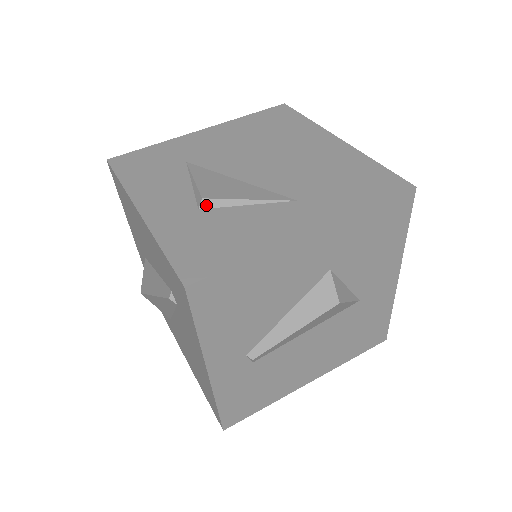
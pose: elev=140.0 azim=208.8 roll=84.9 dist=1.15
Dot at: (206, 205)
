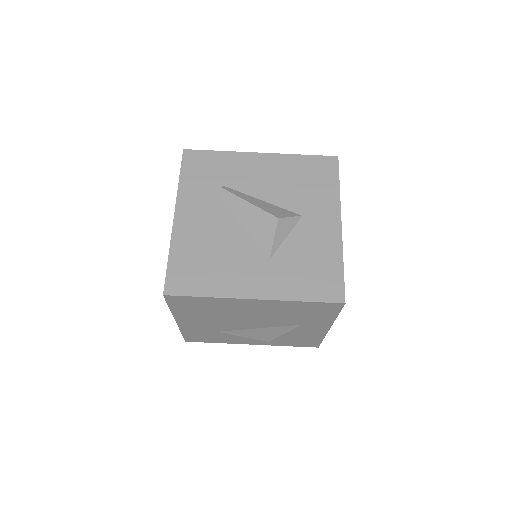
Dot at: occluded
